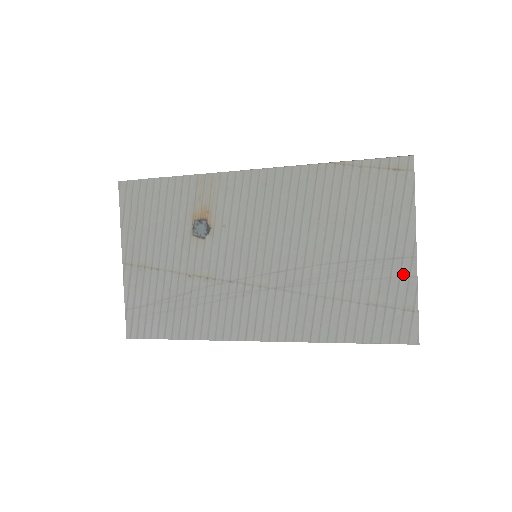
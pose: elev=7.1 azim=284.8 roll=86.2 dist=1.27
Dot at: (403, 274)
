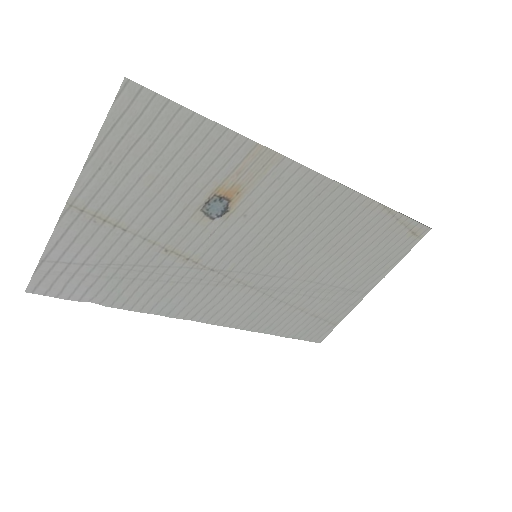
Dot at: (350, 302)
